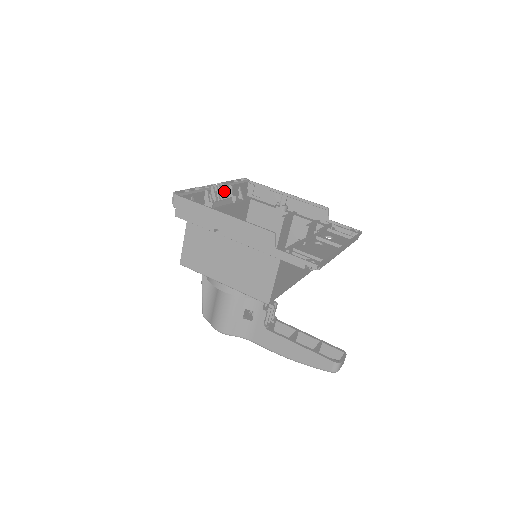
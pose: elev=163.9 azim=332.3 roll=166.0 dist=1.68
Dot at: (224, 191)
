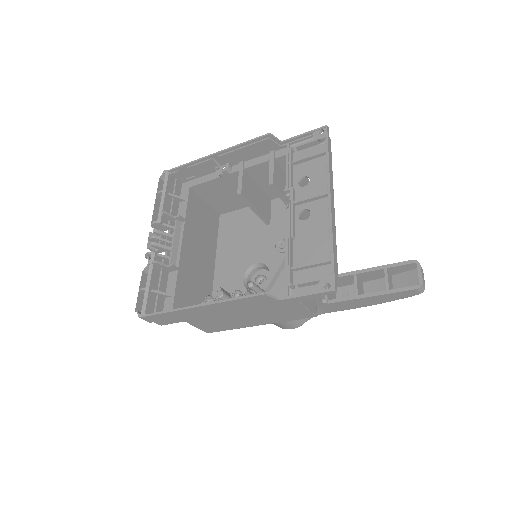
Dot at: (164, 226)
